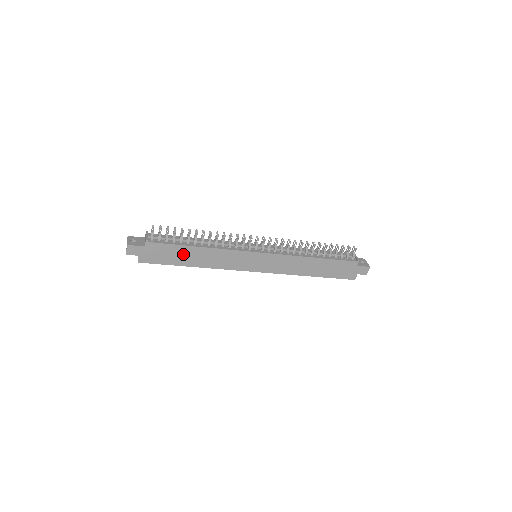
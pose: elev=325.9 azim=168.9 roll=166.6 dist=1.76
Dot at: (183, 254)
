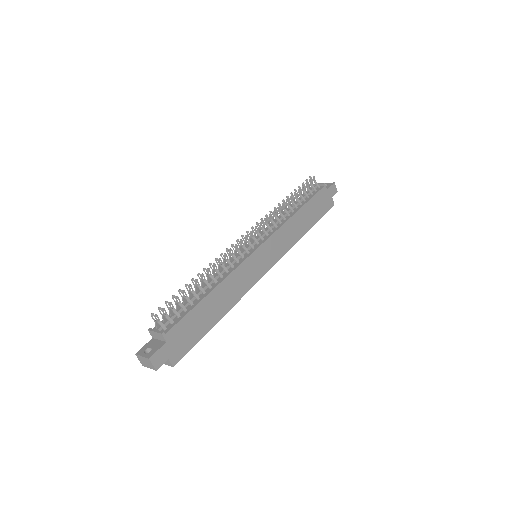
Dot at: (204, 314)
